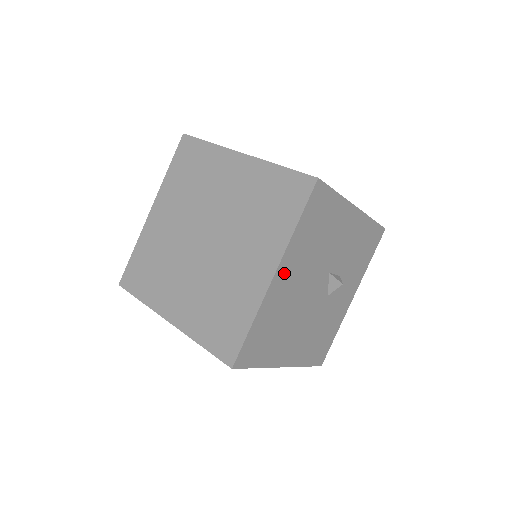
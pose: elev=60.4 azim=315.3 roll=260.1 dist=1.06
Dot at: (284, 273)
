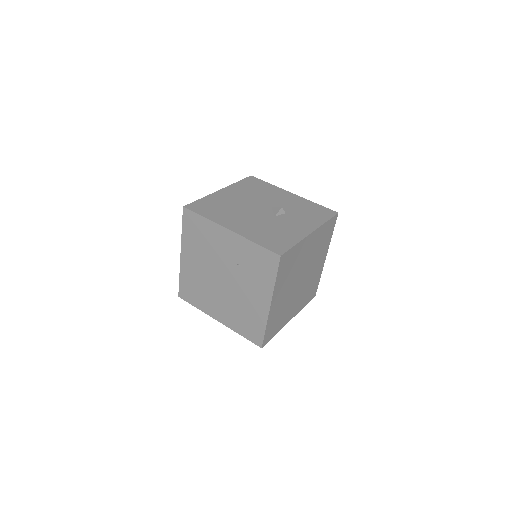
Dot at: (228, 192)
